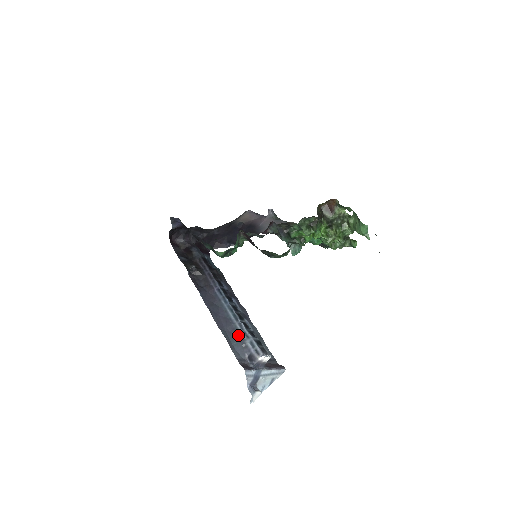
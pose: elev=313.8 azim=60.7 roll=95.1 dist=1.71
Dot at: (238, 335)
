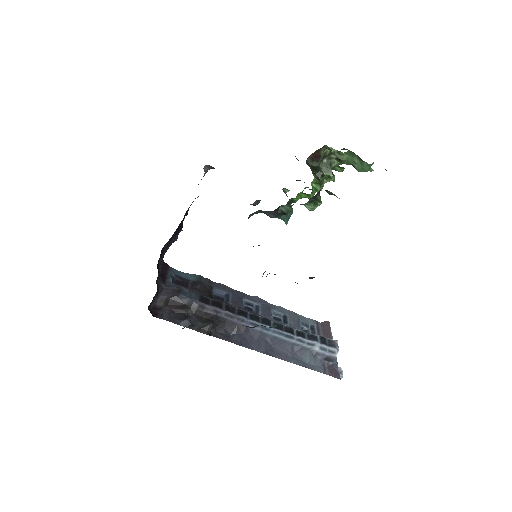
Dot at: (303, 350)
